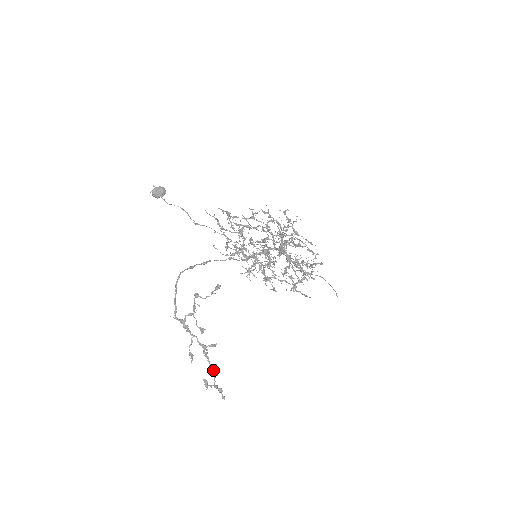
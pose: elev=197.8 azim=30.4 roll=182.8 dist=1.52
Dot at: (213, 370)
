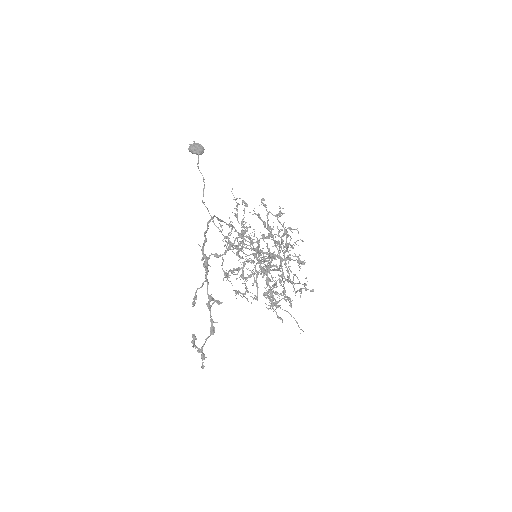
Dot at: (213, 326)
